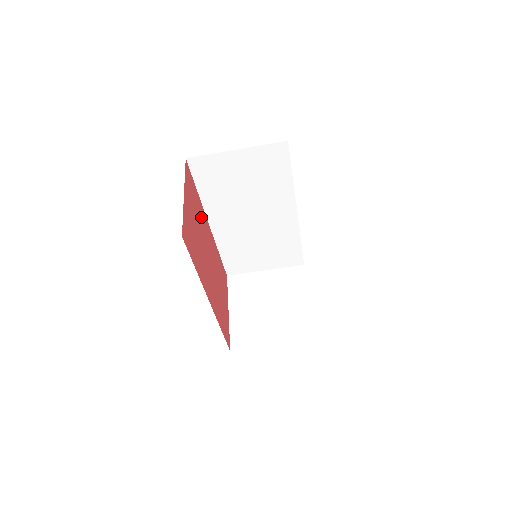
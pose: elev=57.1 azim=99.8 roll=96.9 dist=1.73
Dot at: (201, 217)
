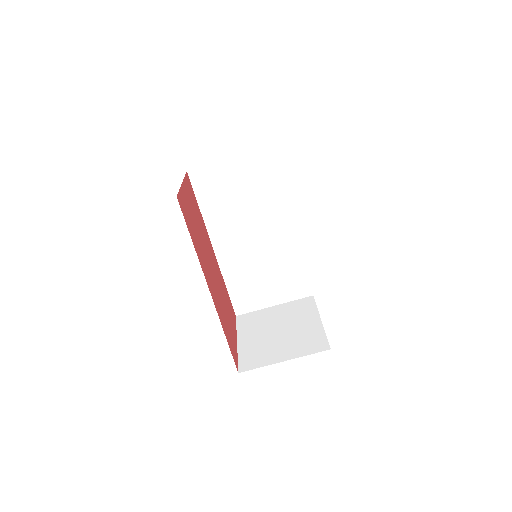
Dot at: (202, 227)
